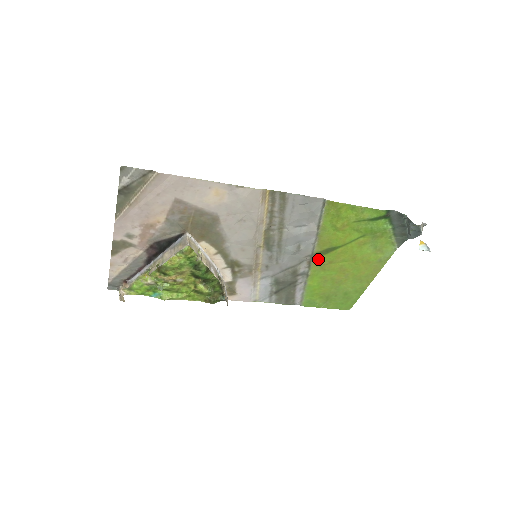
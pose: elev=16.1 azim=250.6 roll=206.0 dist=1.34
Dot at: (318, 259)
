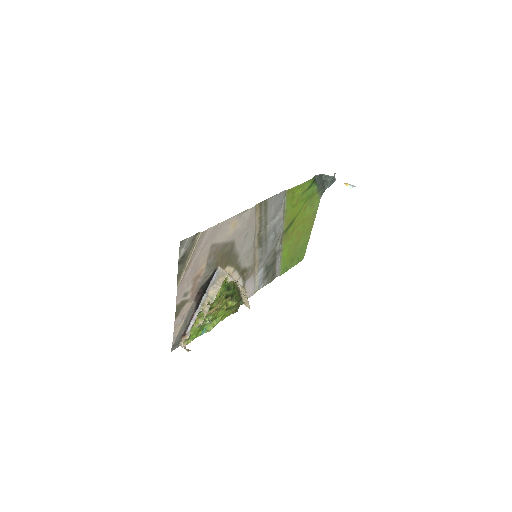
Dot at: (286, 234)
